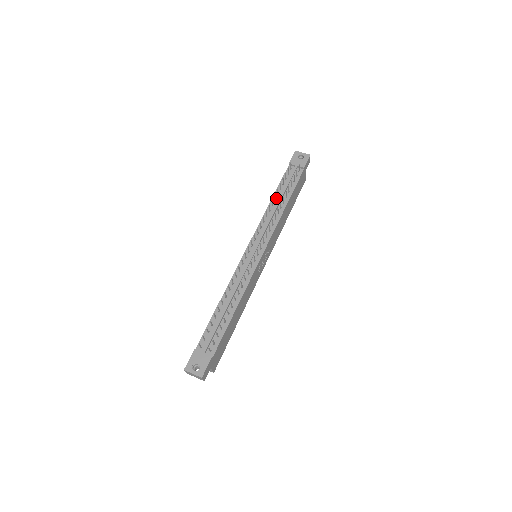
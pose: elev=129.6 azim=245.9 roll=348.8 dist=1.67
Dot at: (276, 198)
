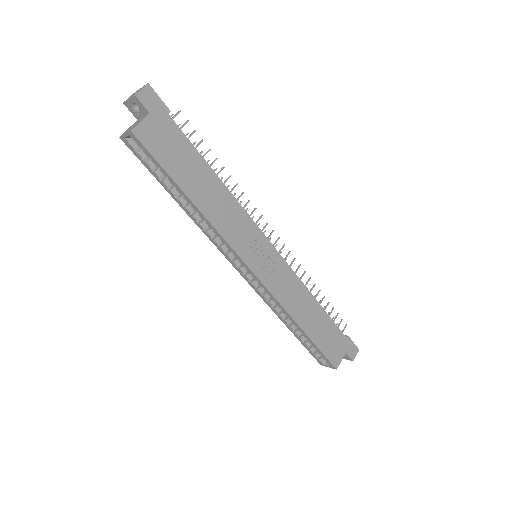
Dot at: occluded
